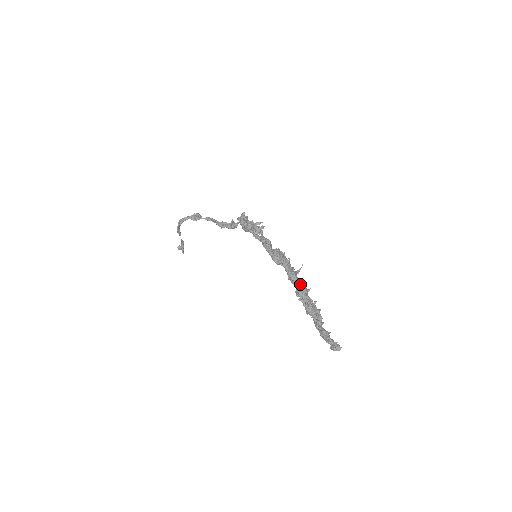
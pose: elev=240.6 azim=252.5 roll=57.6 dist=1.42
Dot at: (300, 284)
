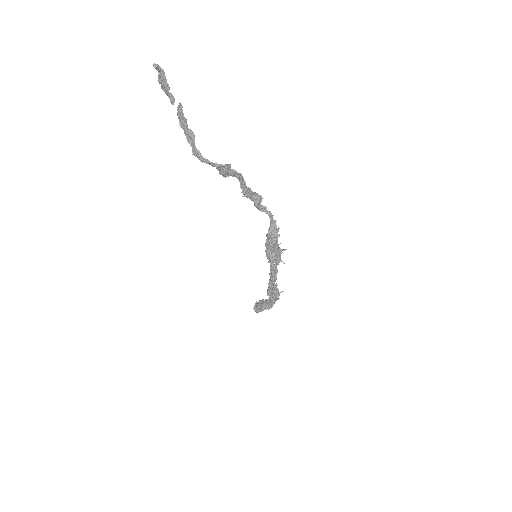
Dot at: (270, 307)
